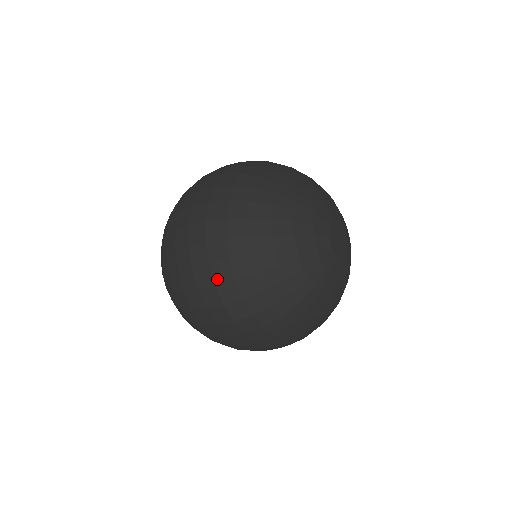
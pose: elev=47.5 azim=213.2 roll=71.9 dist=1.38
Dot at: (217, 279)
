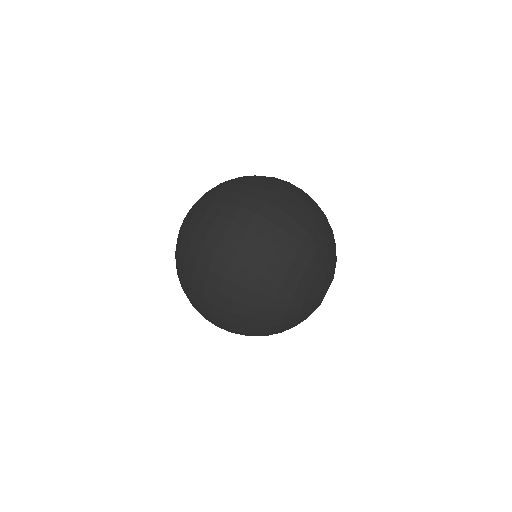
Dot at: (278, 221)
